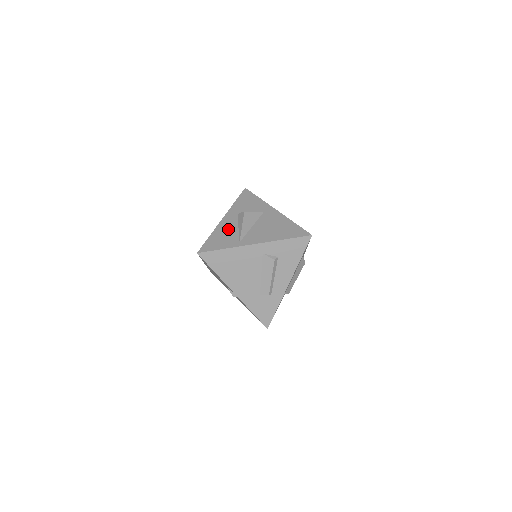
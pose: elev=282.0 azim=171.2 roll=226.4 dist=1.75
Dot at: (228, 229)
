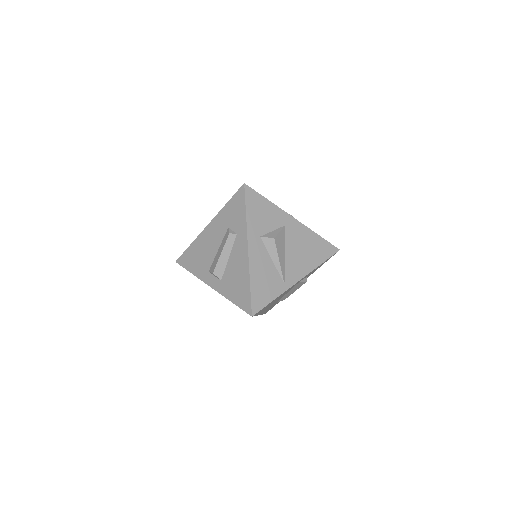
Dot at: (264, 267)
